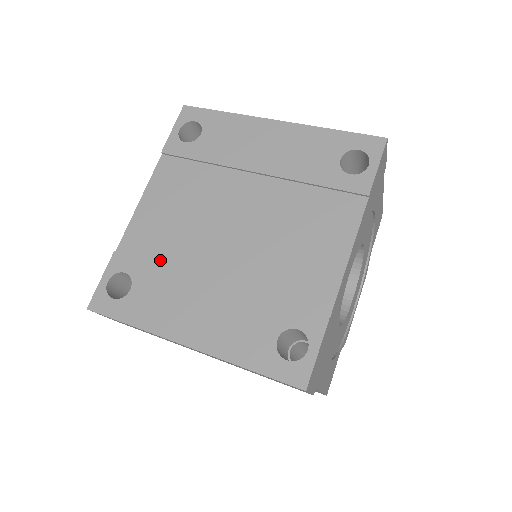
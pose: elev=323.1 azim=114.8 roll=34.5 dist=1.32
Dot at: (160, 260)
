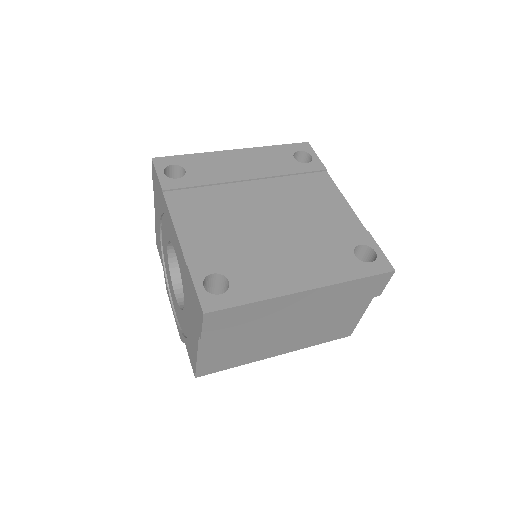
Dot at: (232, 254)
